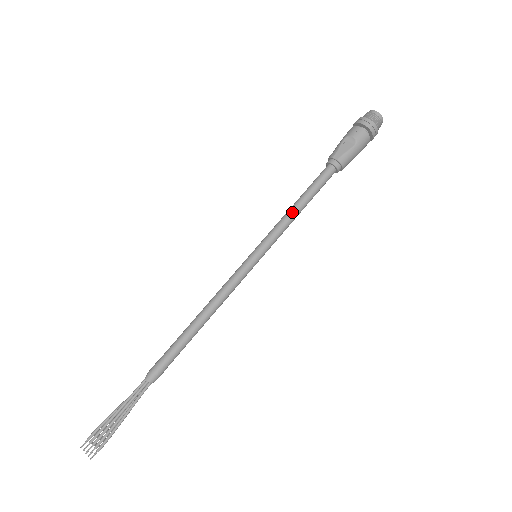
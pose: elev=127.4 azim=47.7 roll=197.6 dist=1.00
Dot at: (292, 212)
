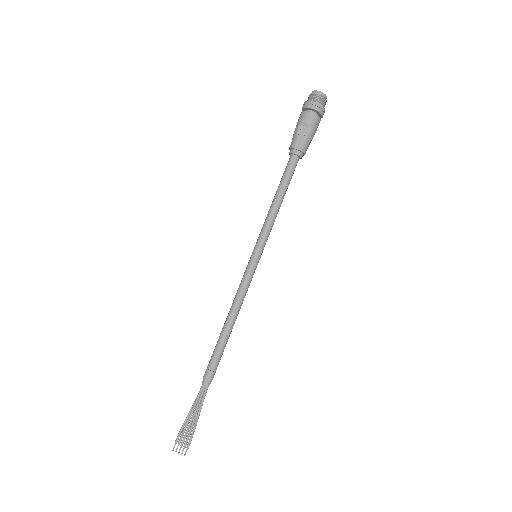
Dot at: (274, 209)
